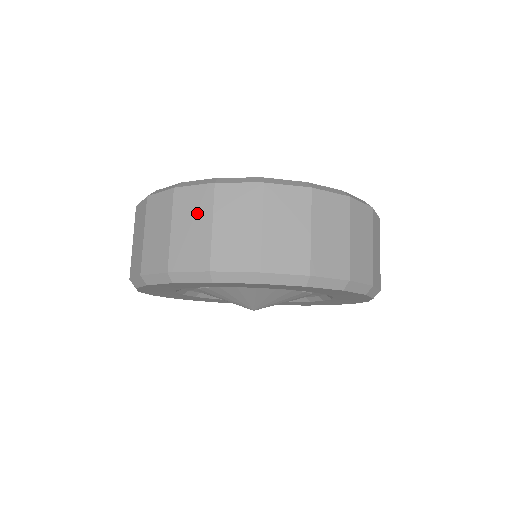
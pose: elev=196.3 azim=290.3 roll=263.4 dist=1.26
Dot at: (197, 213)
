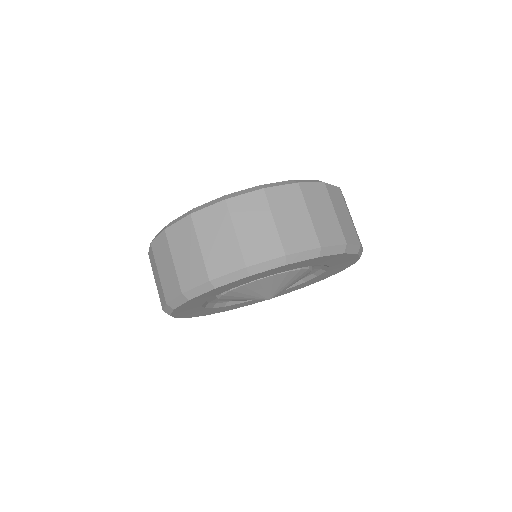
Dot at: (154, 267)
